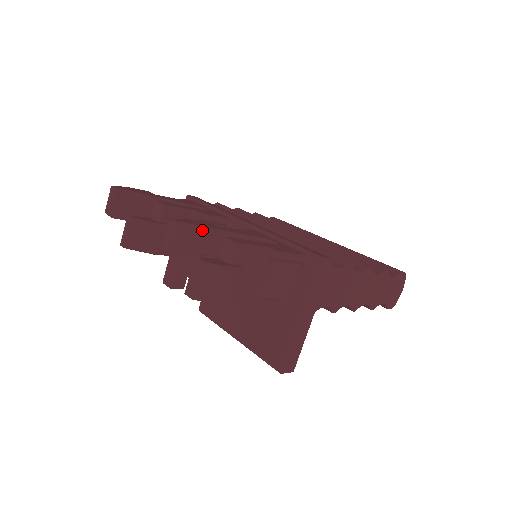
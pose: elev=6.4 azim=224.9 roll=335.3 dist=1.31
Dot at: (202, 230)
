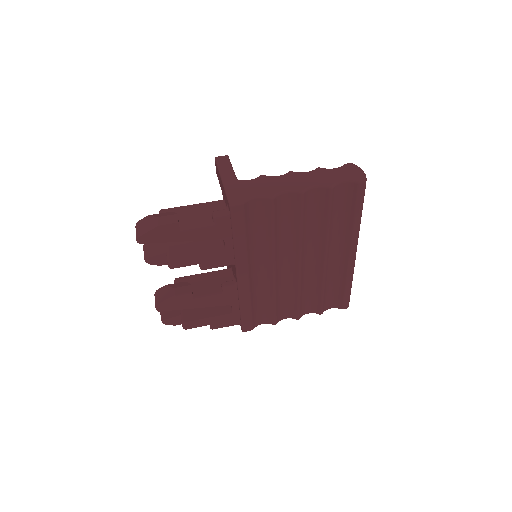
Dot at: (178, 308)
